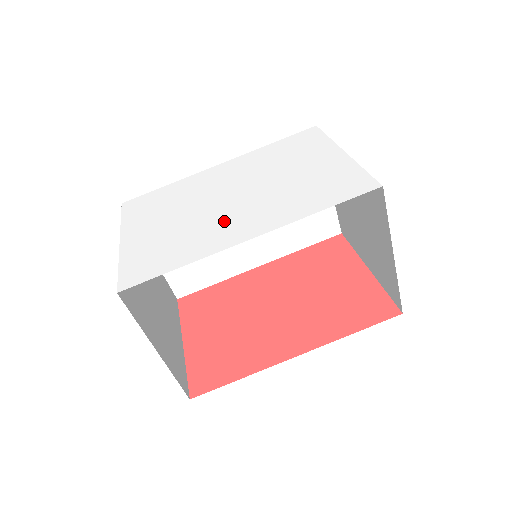
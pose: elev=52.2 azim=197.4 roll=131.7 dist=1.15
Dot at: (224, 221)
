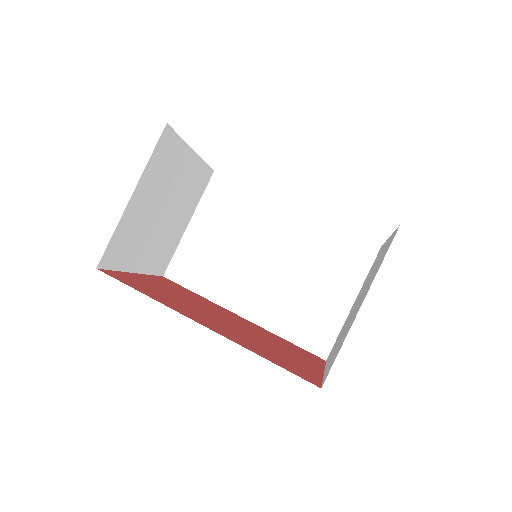
Dot at: occluded
